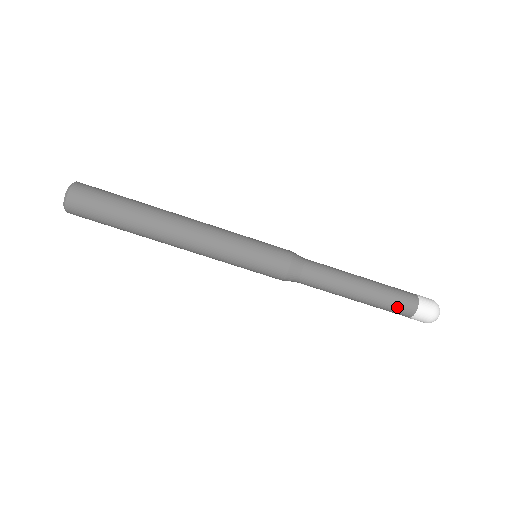
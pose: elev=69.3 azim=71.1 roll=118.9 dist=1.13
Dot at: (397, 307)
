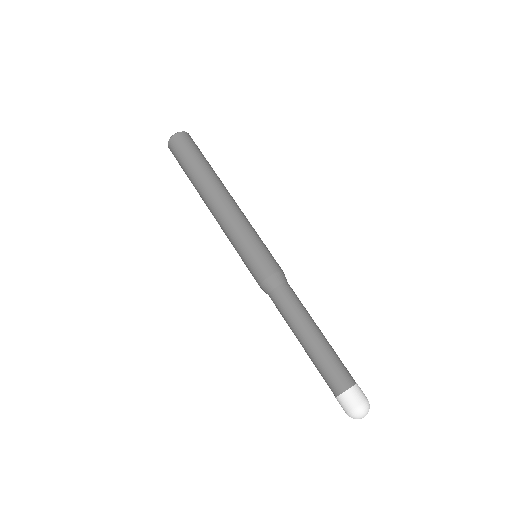
Dot at: (326, 378)
